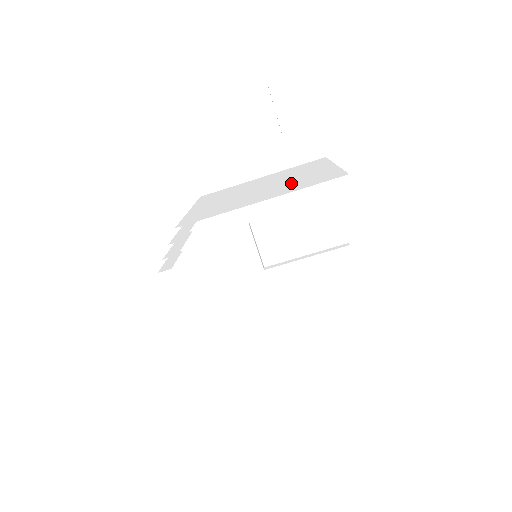
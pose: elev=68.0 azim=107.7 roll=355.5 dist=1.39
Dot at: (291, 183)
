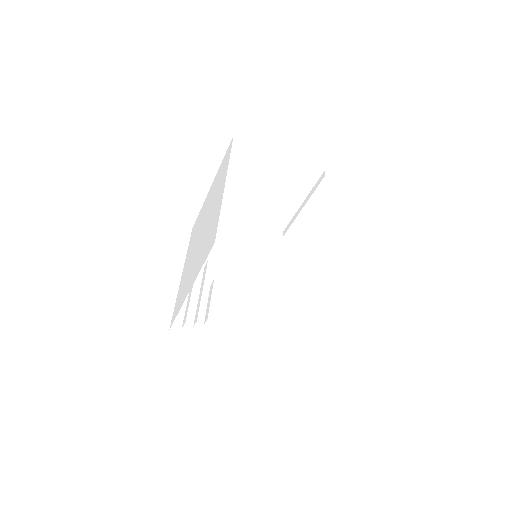
Dot at: (205, 239)
